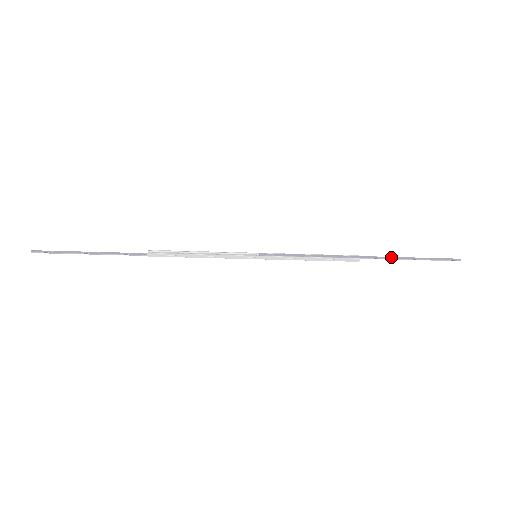
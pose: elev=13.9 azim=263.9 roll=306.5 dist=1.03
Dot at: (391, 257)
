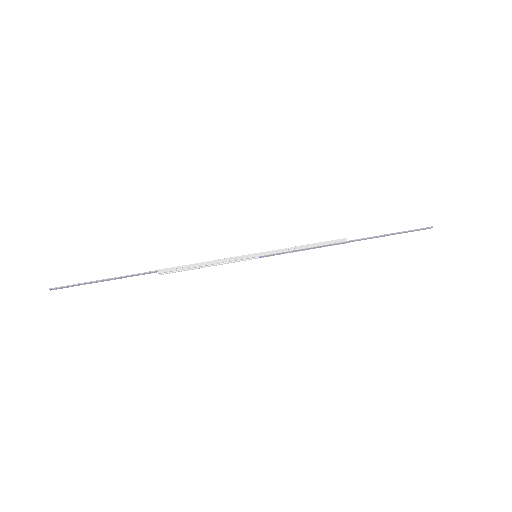
Dot at: occluded
